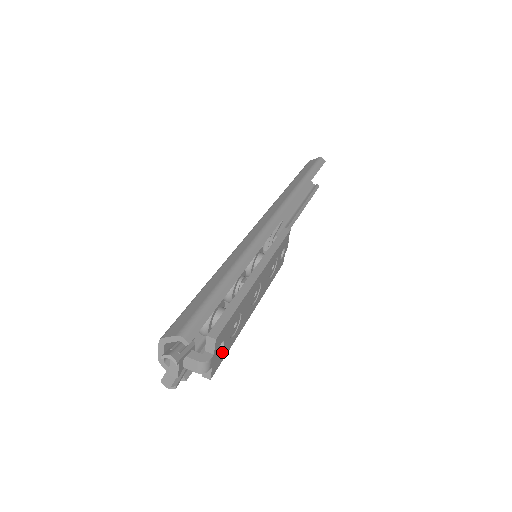
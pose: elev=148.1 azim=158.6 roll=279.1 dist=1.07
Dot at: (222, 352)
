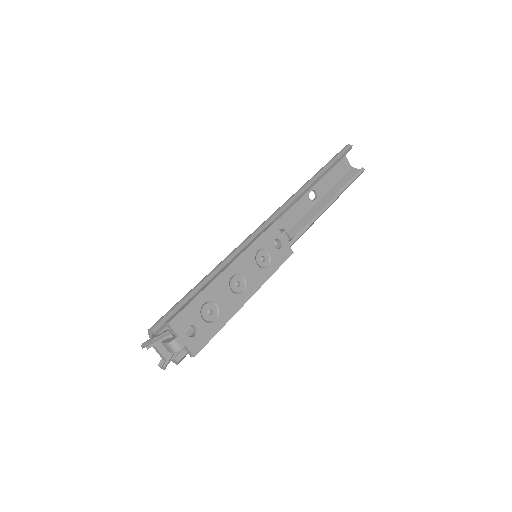
Dot at: (200, 334)
